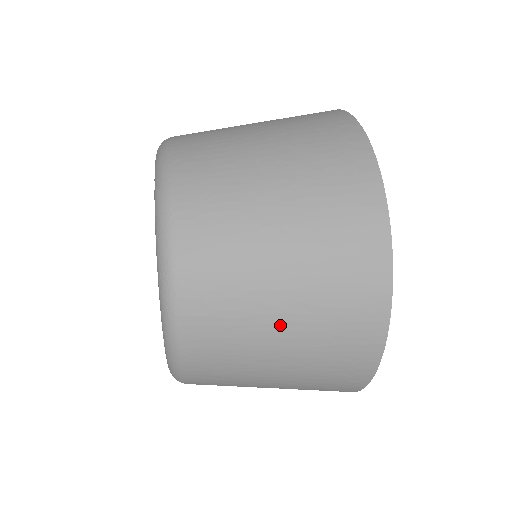
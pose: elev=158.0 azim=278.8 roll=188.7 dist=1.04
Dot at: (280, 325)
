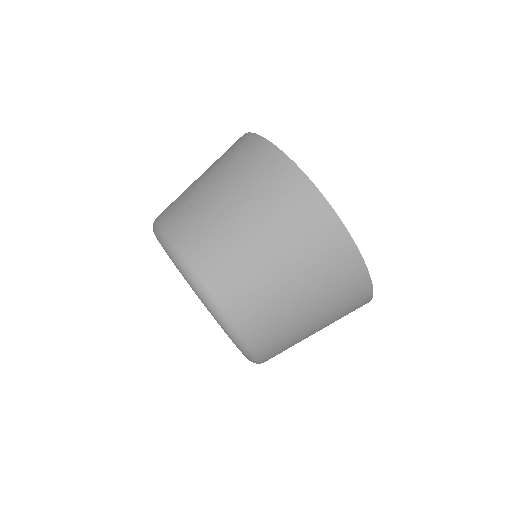
Dot at: occluded
